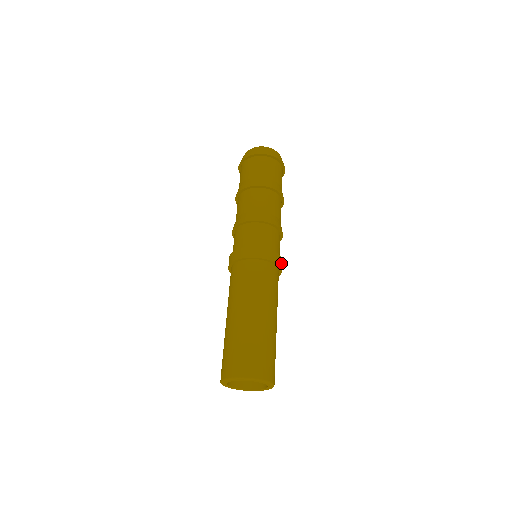
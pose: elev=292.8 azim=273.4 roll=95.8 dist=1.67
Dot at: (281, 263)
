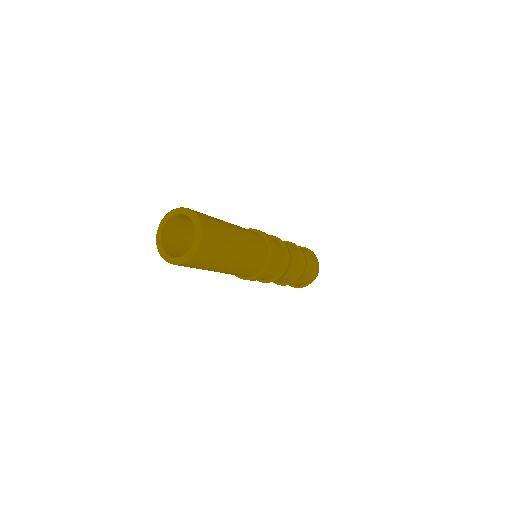
Dot at: (269, 269)
